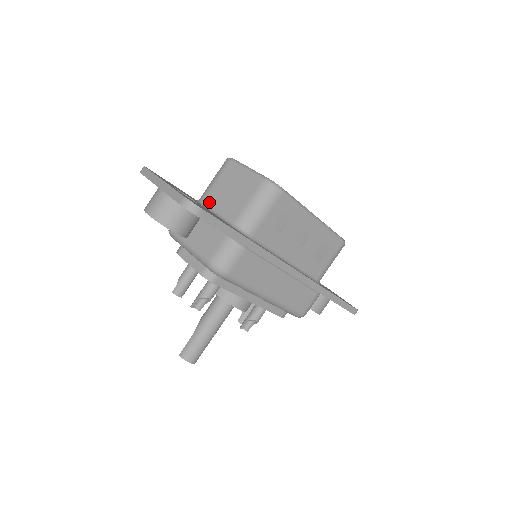
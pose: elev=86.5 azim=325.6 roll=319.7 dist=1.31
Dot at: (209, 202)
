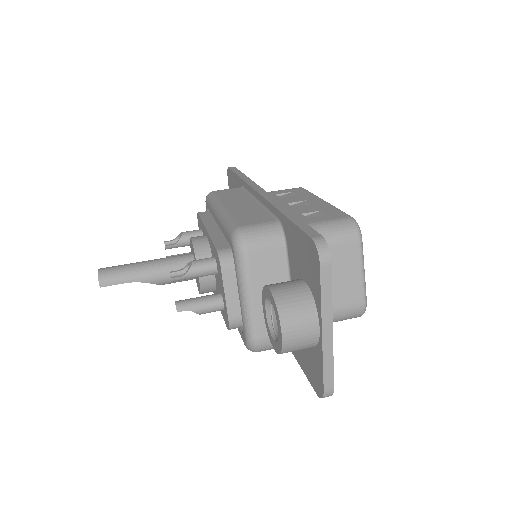
Dot at: occluded
